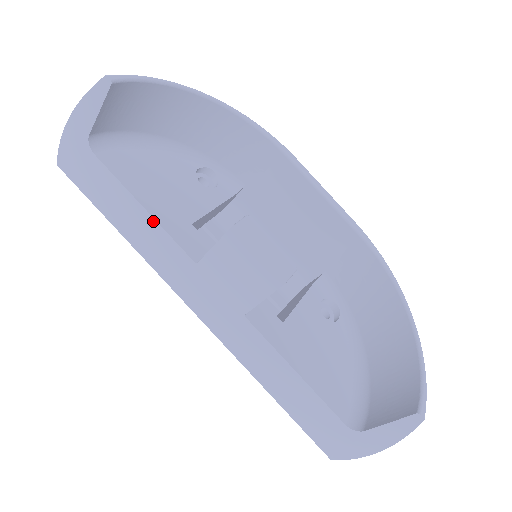
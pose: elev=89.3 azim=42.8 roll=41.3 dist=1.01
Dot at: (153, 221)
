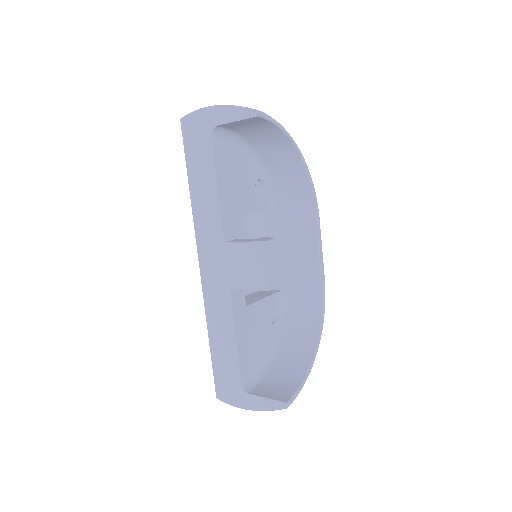
Dot at: (217, 200)
